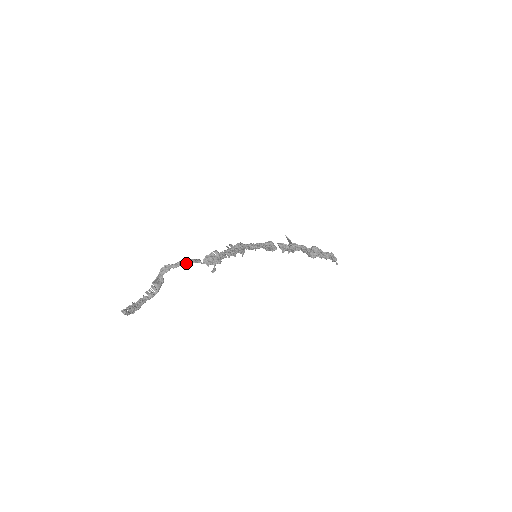
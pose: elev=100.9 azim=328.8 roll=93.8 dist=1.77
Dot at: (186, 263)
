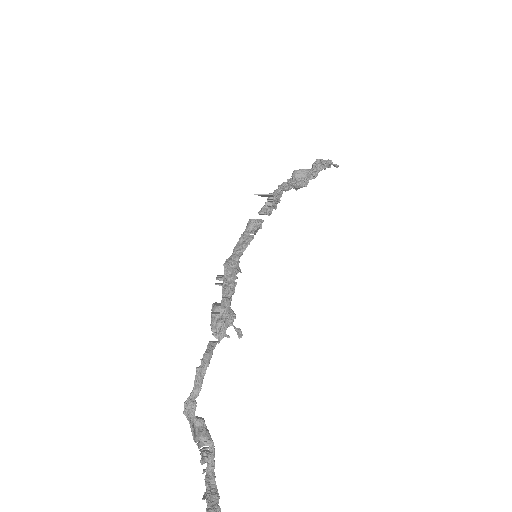
Dot at: (204, 369)
